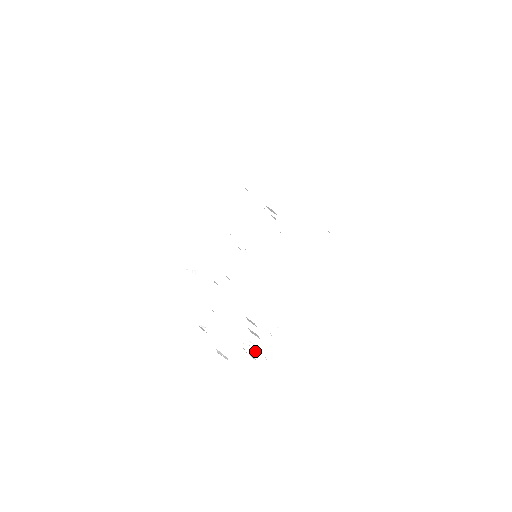
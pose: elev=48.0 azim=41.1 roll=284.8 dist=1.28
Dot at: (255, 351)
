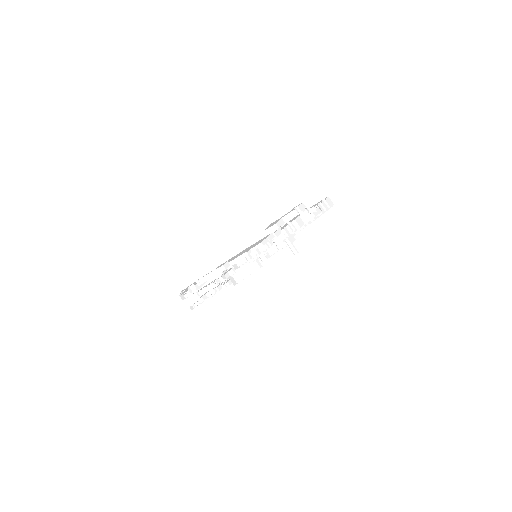
Dot at: (308, 213)
